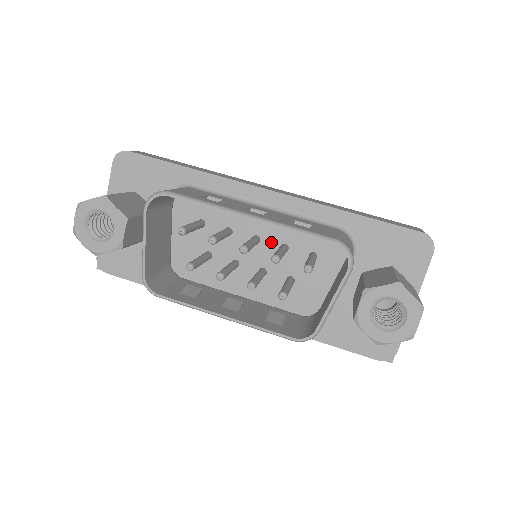
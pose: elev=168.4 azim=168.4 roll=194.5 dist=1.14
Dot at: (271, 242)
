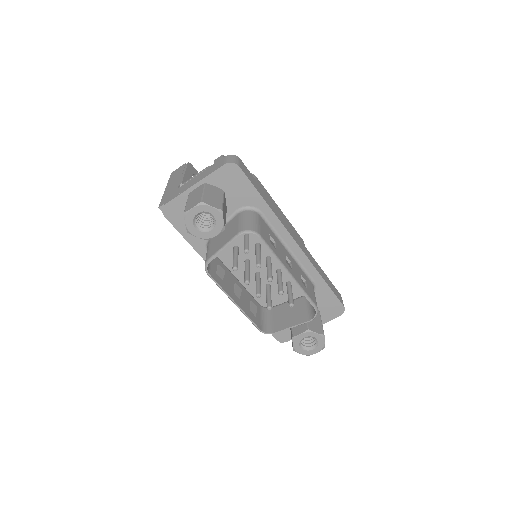
Dot at: (275, 264)
